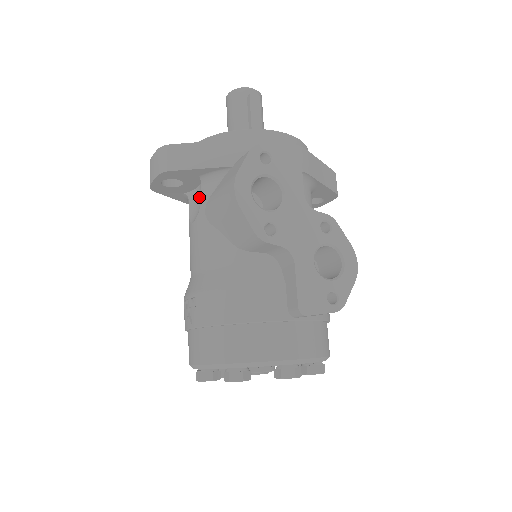
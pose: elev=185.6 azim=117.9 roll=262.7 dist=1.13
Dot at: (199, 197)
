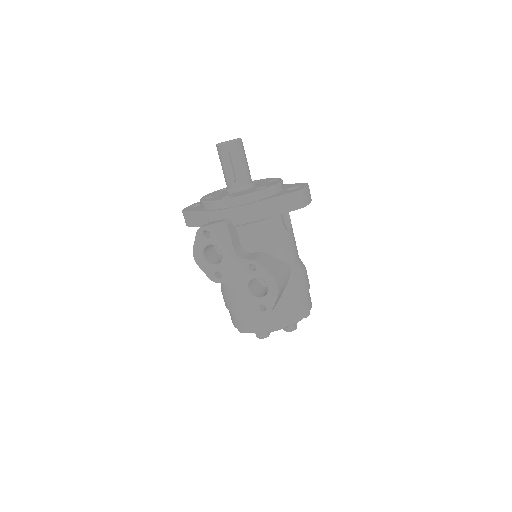
Dot at: occluded
